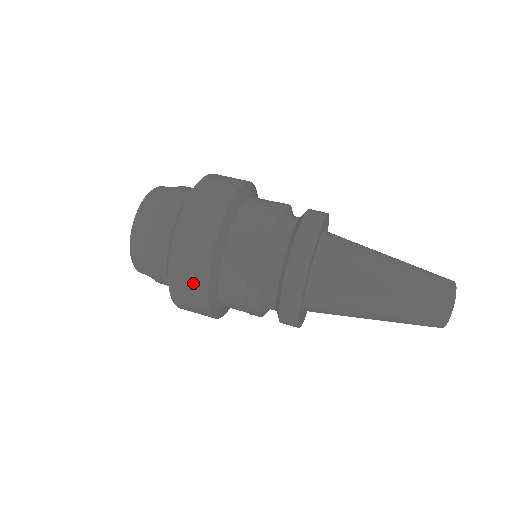
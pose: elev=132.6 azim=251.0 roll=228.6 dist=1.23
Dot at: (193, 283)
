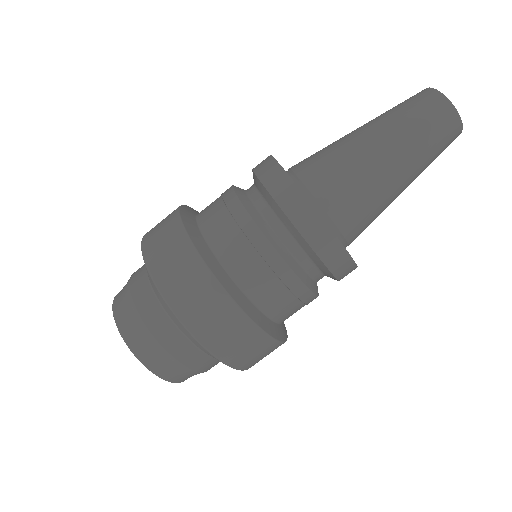
Dot at: (240, 336)
